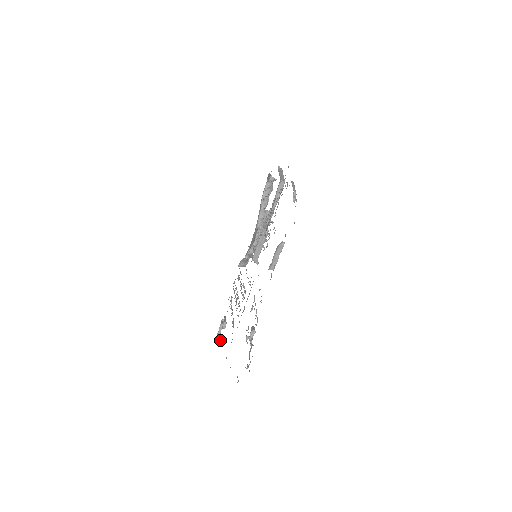
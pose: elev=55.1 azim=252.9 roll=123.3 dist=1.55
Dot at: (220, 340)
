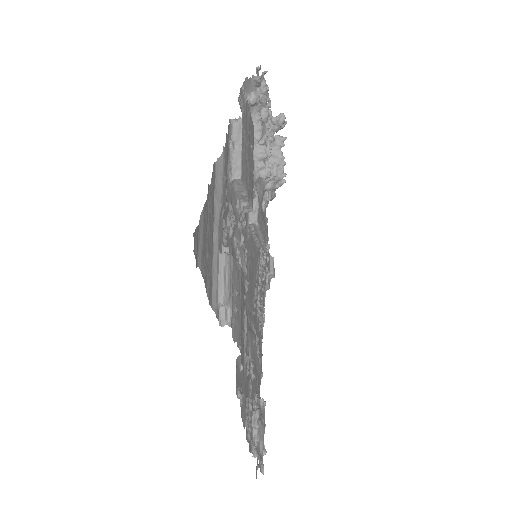
Dot at: occluded
